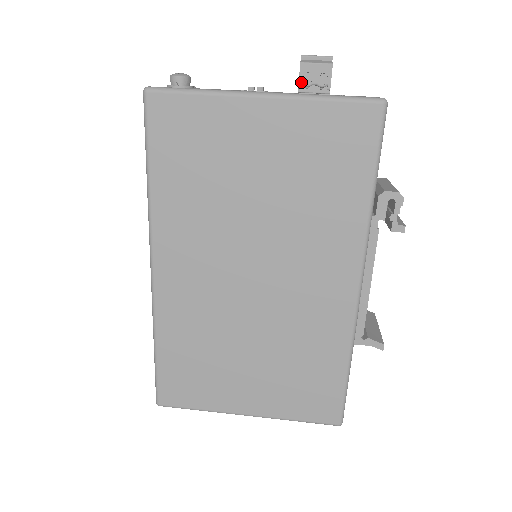
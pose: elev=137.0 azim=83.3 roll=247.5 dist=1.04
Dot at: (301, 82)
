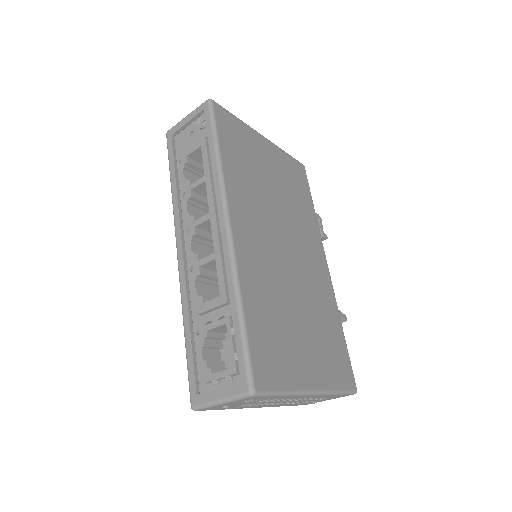
Dot at: occluded
